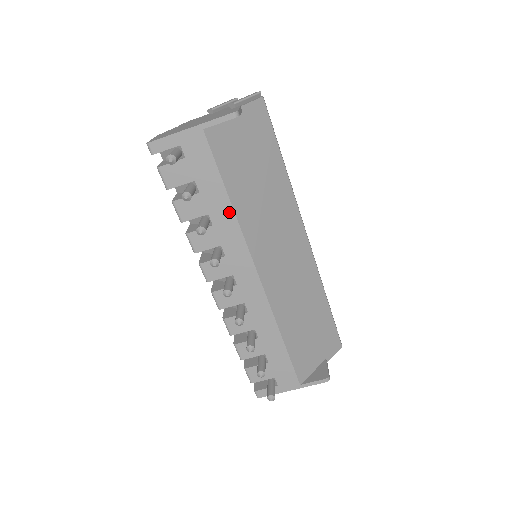
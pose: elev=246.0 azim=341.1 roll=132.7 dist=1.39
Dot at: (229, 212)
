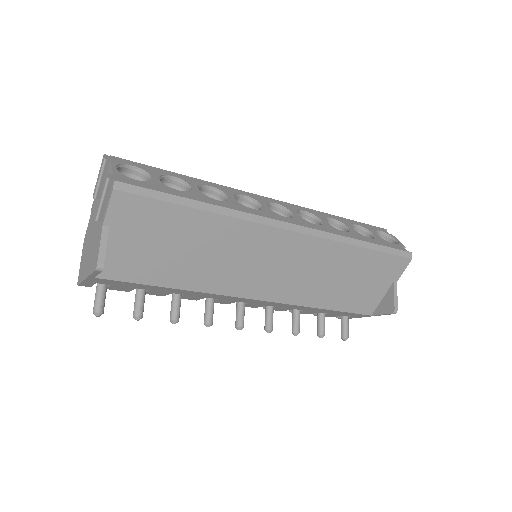
Dot at: (185, 291)
